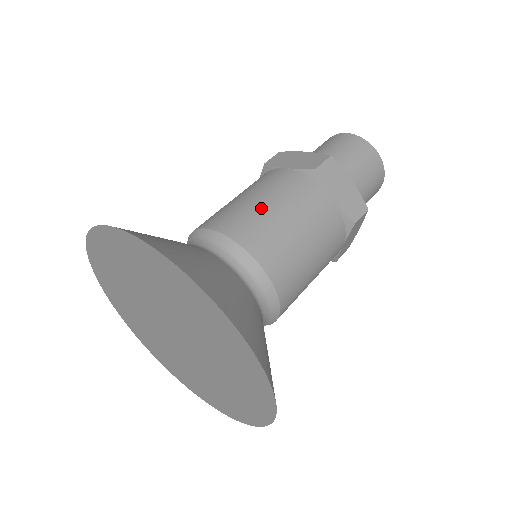
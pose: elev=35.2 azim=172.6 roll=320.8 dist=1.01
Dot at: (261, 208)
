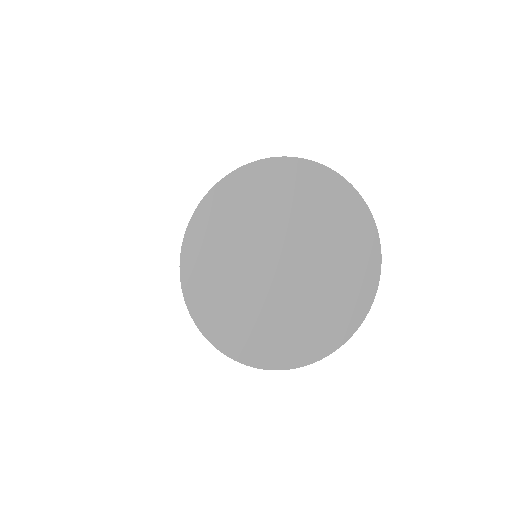
Dot at: occluded
